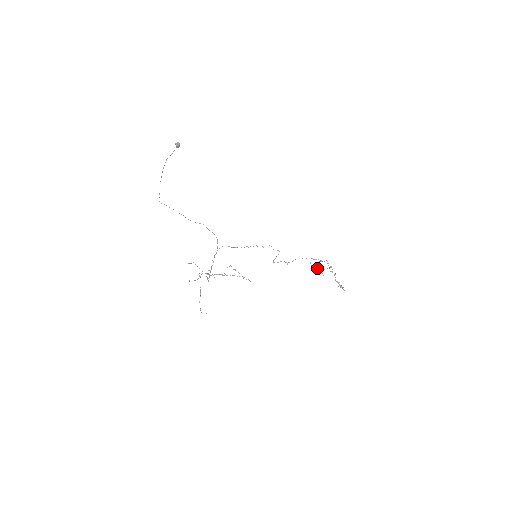
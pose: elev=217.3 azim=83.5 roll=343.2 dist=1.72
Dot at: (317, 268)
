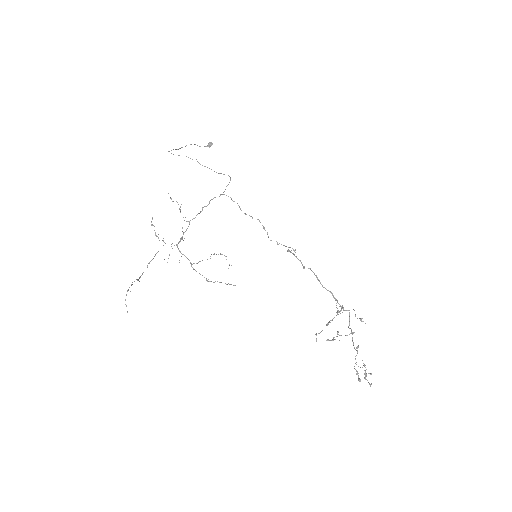
Dot at: occluded
